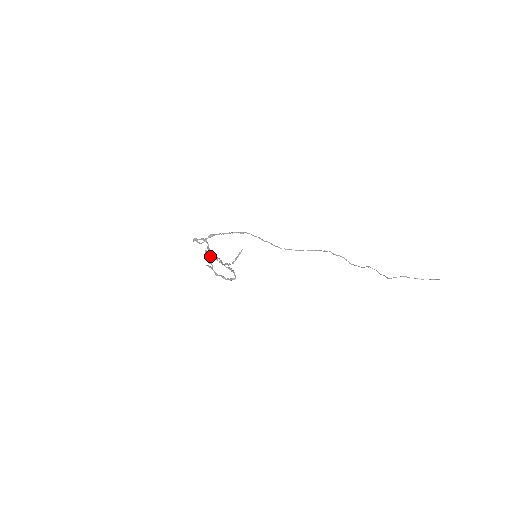
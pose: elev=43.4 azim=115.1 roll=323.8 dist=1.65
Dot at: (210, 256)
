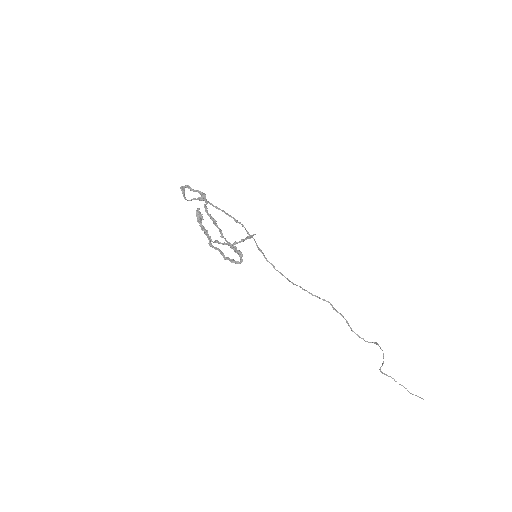
Dot at: occluded
